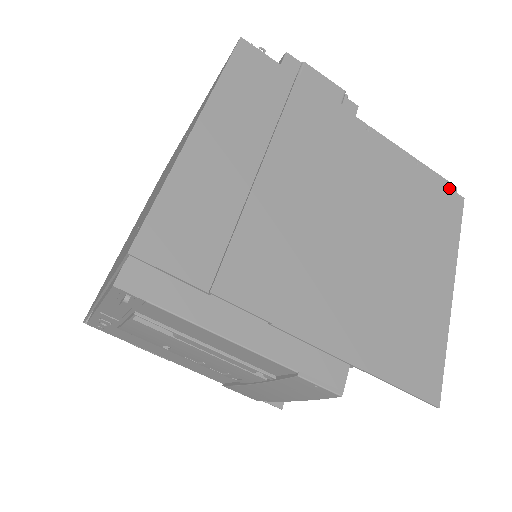
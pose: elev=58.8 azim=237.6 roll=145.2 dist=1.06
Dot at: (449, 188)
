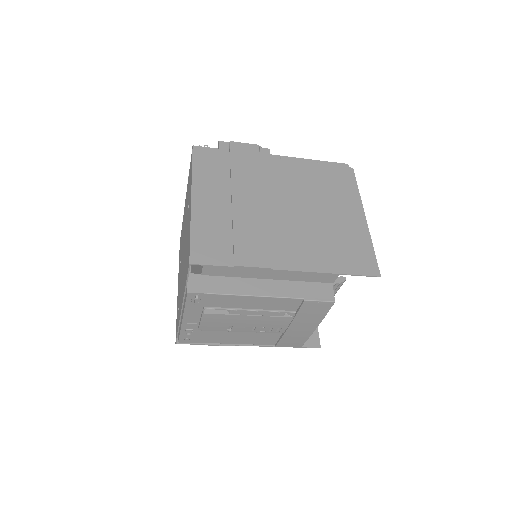
Dot at: (341, 167)
